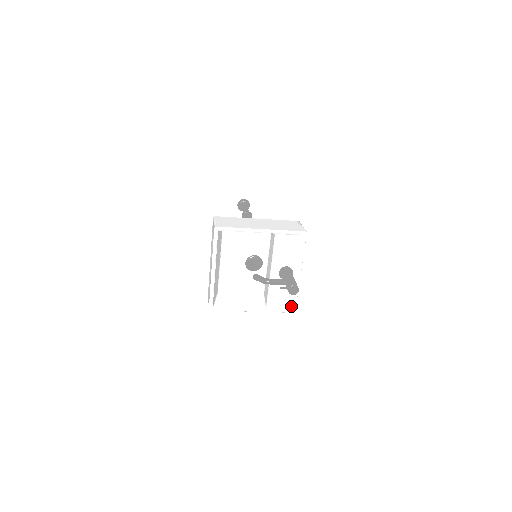
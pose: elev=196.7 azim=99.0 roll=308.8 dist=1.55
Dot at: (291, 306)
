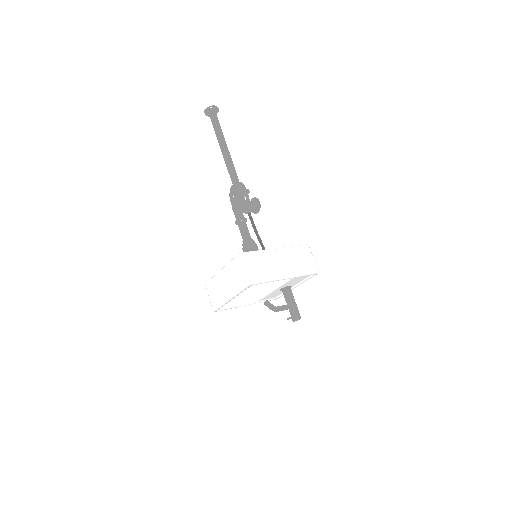
Dot at: (276, 297)
